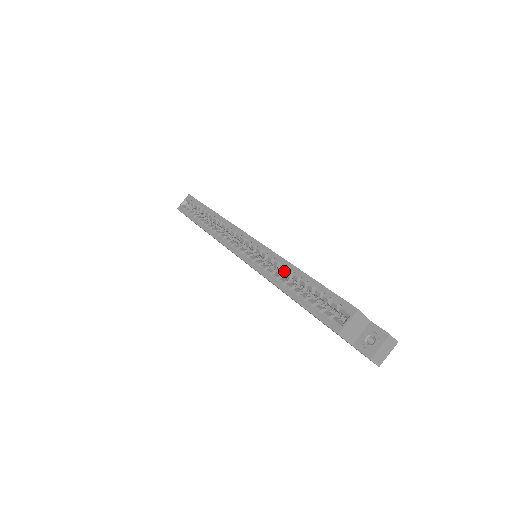
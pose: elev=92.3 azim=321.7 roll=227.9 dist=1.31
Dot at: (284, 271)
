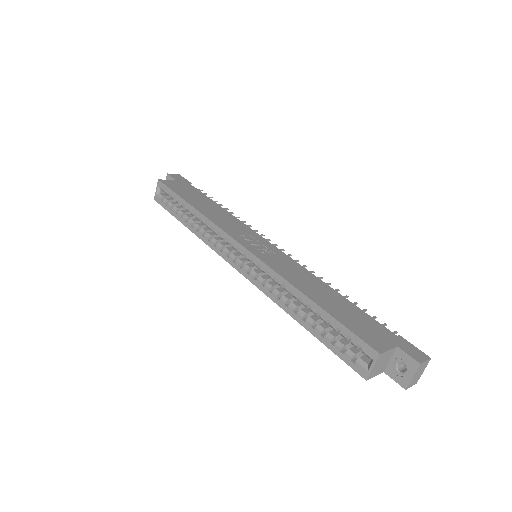
Dot at: (290, 293)
